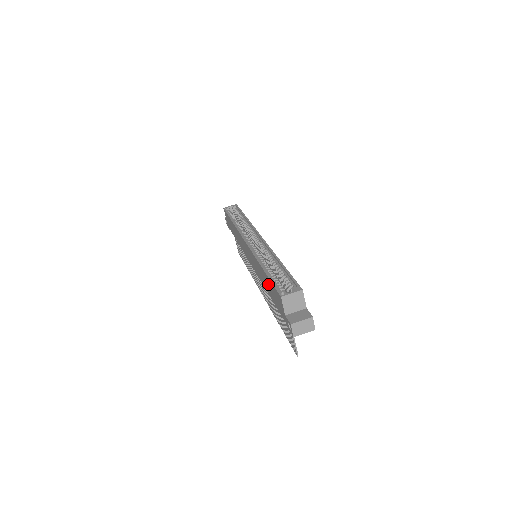
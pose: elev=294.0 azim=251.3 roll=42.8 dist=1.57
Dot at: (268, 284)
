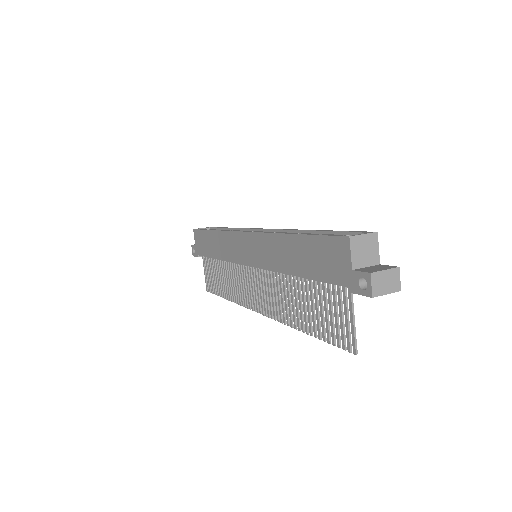
Dot at: (303, 252)
